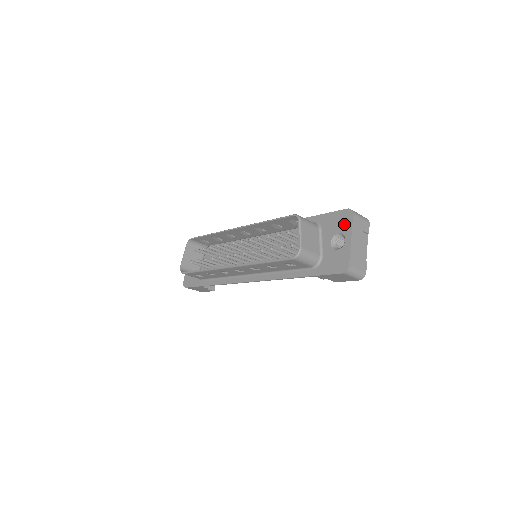
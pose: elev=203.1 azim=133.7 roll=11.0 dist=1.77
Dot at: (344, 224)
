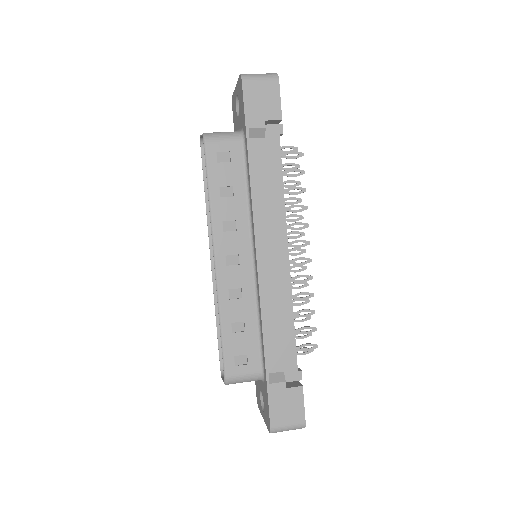
Dot at: (266, 417)
